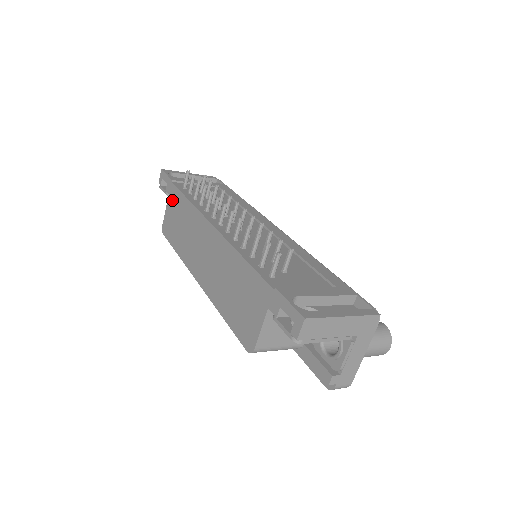
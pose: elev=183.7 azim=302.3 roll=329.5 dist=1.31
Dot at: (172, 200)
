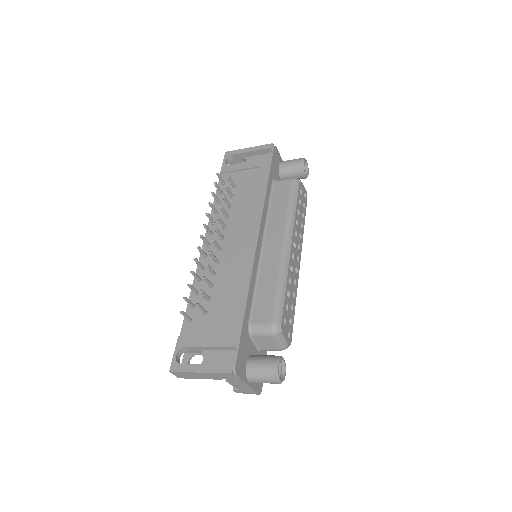
Dot at: occluded
